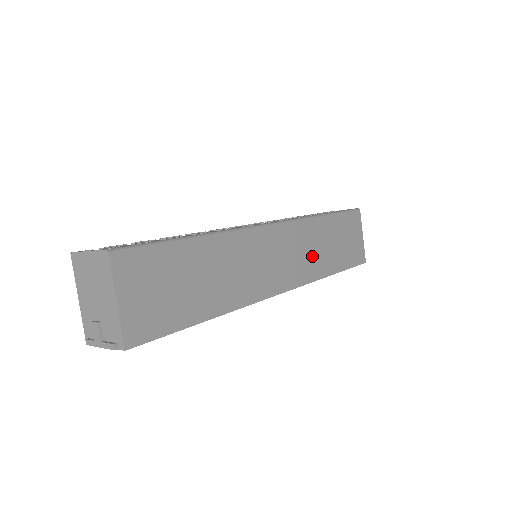
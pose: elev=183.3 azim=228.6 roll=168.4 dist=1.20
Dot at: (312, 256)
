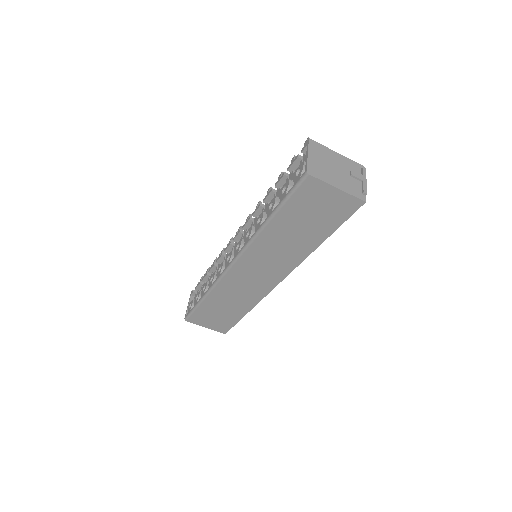
Dot at: (284, 252)
